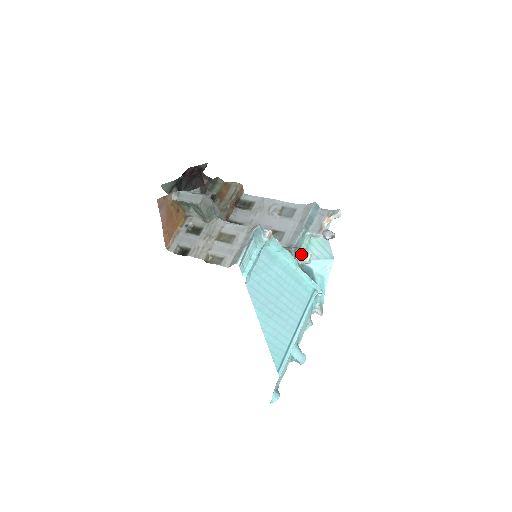
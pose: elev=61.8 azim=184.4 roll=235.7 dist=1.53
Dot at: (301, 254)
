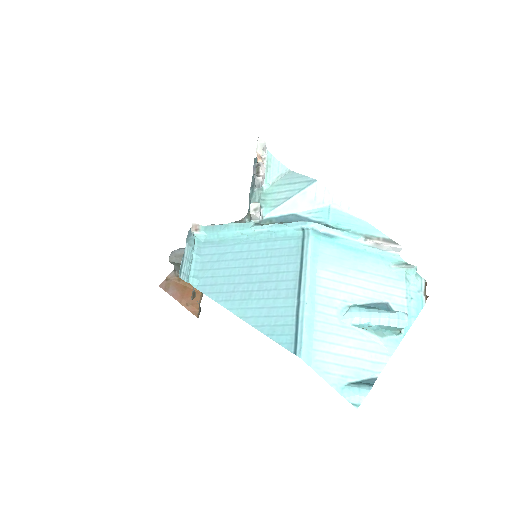
Dot at: occluded
